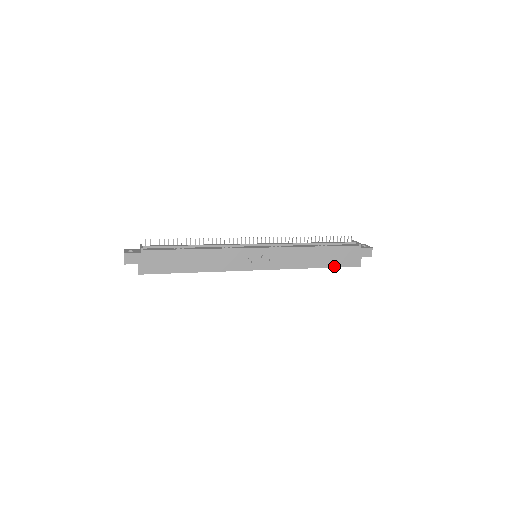
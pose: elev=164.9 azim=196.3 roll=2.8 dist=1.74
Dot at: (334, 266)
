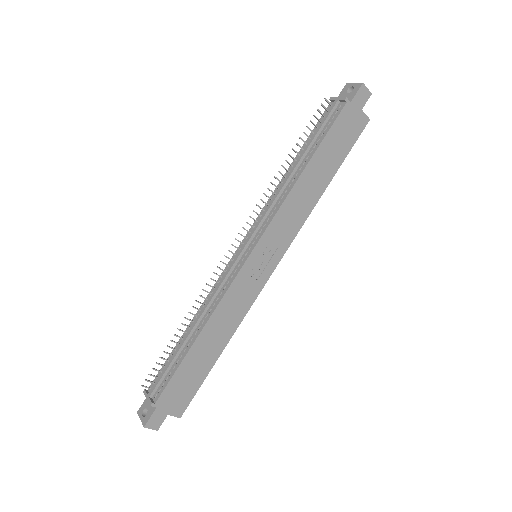
Dot at: (343, 159)
